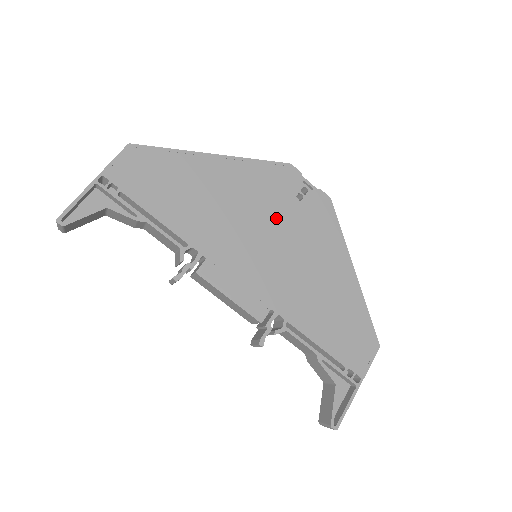
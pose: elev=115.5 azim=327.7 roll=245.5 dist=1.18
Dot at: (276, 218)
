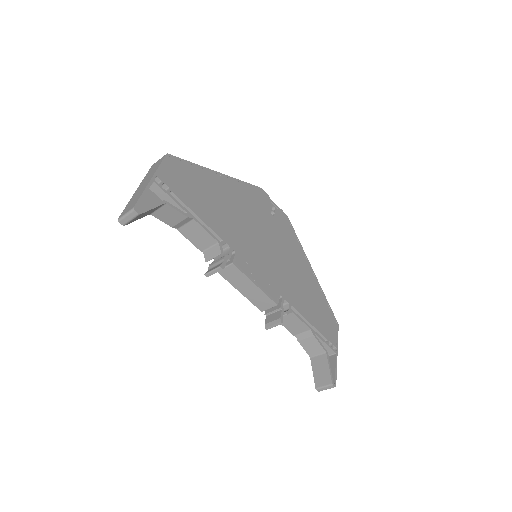
Dot at: (265, 226)
